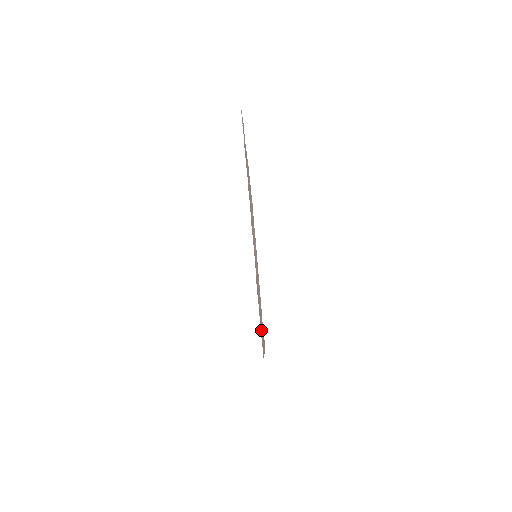
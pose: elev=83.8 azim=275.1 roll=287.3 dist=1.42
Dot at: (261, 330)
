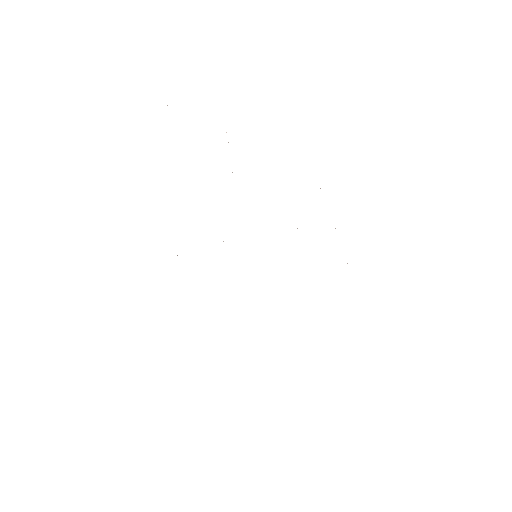
Dot at: occluded
